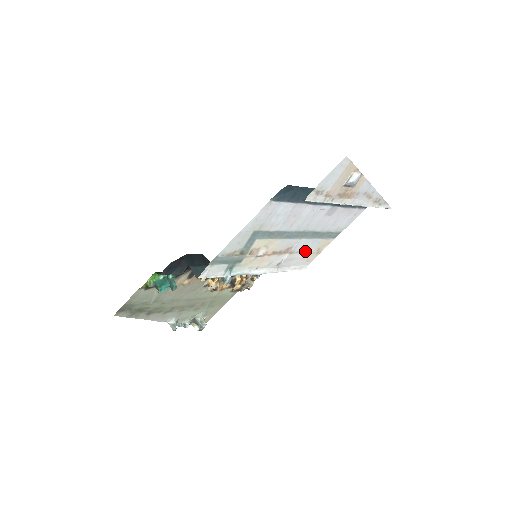
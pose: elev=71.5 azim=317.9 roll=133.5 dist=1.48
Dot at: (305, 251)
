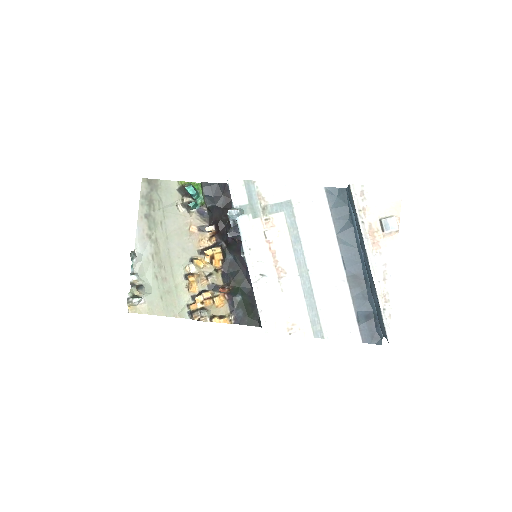
Dot at: (286, 304)
